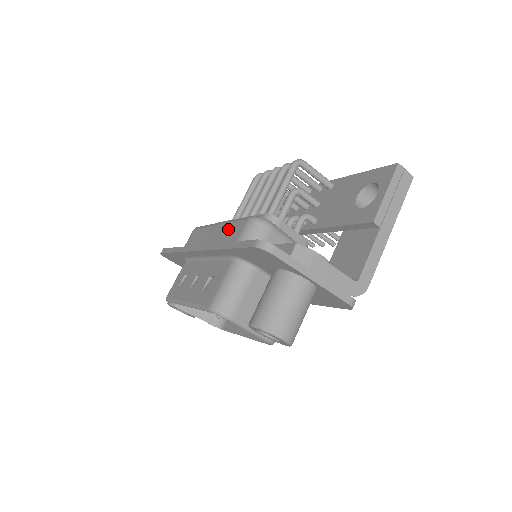
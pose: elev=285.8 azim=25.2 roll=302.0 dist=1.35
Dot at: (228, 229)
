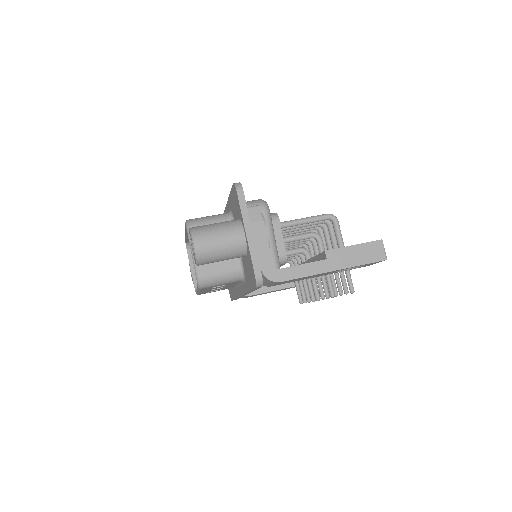
Dot at: occluded
